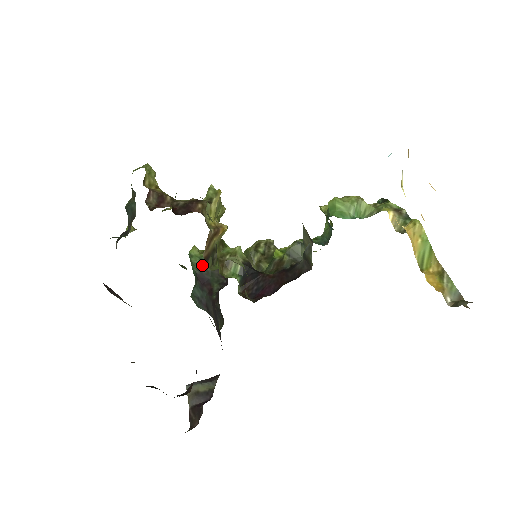
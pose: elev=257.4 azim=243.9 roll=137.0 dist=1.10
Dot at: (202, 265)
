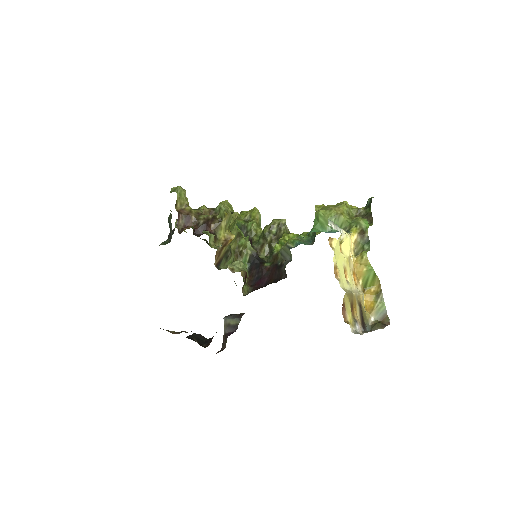
Dot at: occluded
